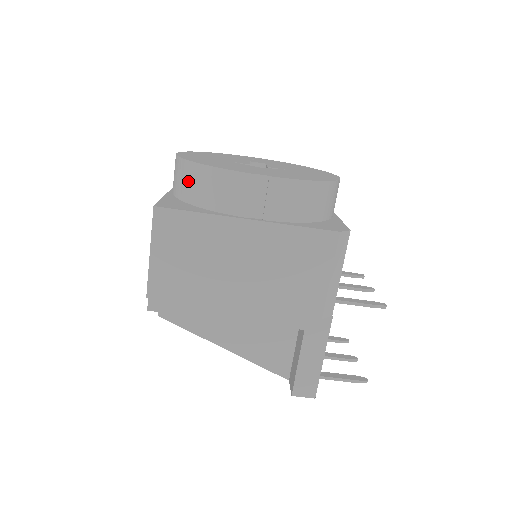
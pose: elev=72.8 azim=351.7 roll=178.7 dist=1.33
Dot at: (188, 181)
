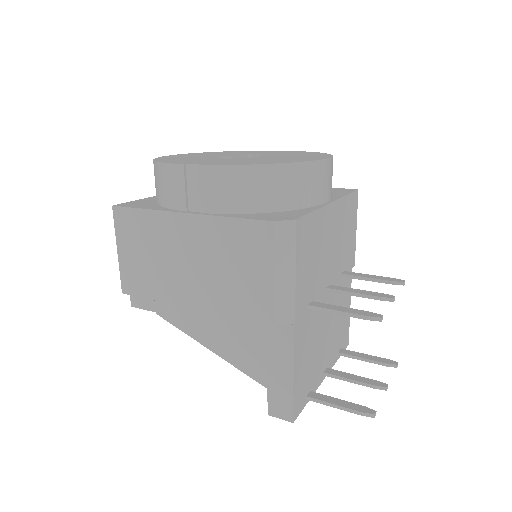
Dot at: occluded
